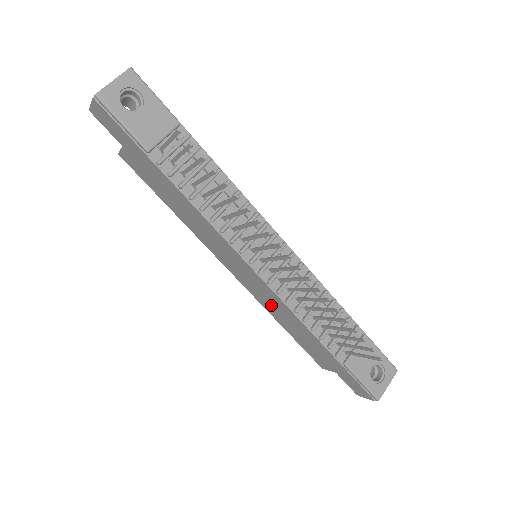
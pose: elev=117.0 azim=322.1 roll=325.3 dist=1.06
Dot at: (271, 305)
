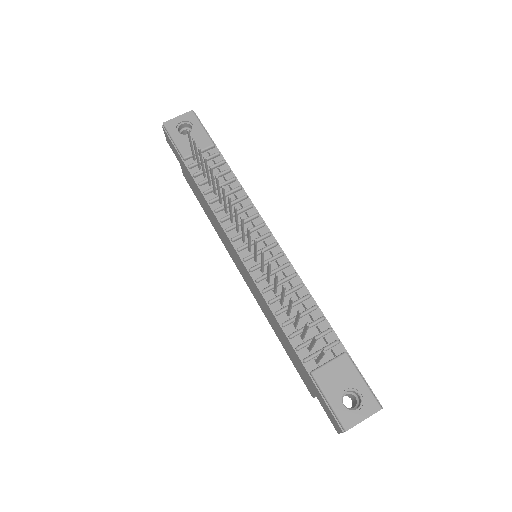
Dot at: (262, 305)
